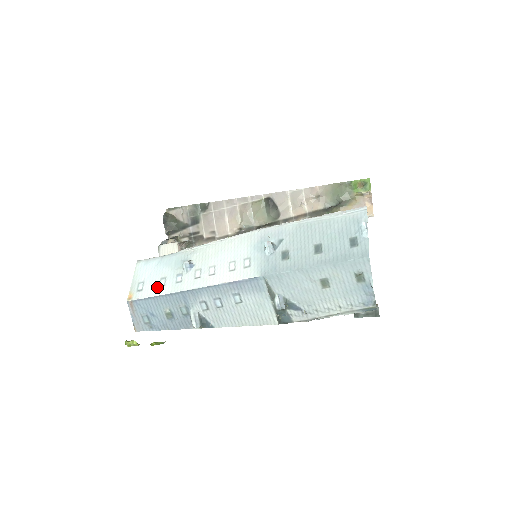
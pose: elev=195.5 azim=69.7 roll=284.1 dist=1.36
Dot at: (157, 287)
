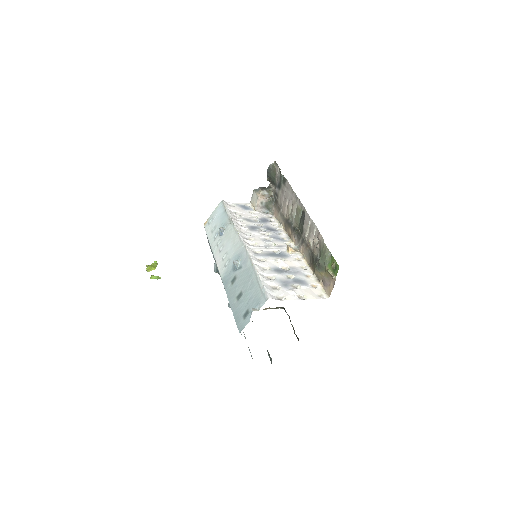
Dot at: (211, 230)
